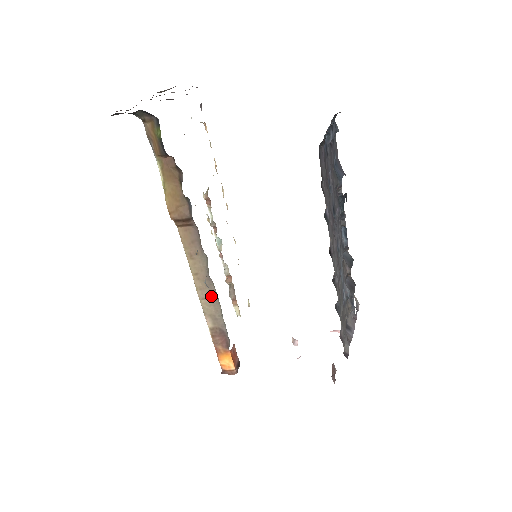
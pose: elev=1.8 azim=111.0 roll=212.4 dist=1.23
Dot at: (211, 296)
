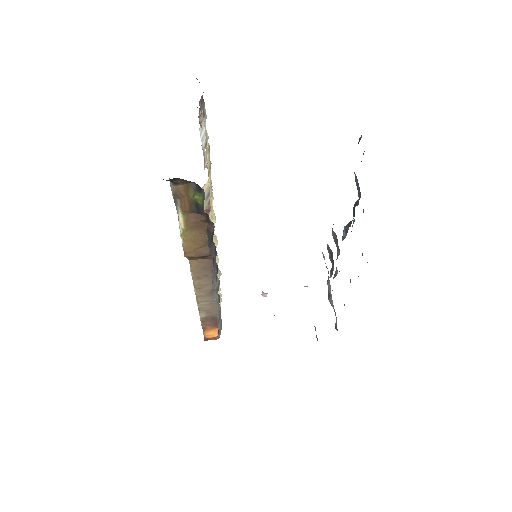
Dot at: (211, 300)
